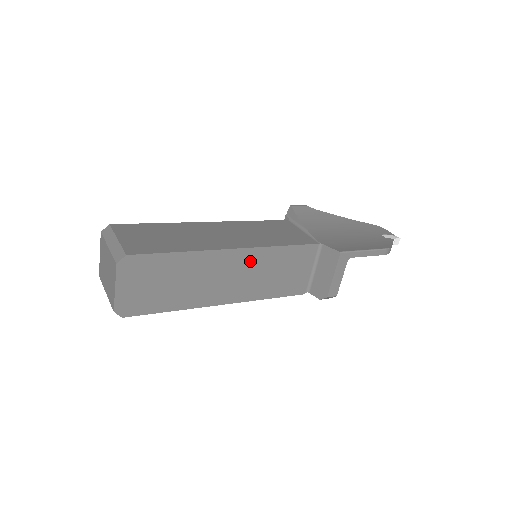
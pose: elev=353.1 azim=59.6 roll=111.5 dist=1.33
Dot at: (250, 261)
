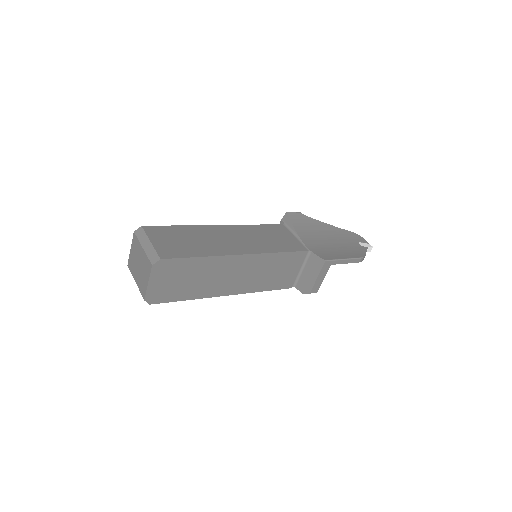
Dot at: (253, 264)
